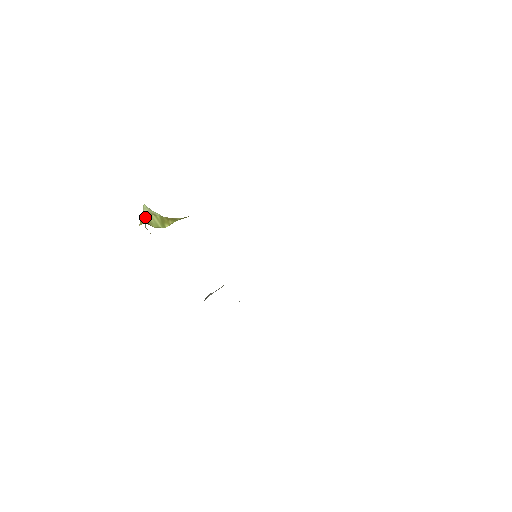
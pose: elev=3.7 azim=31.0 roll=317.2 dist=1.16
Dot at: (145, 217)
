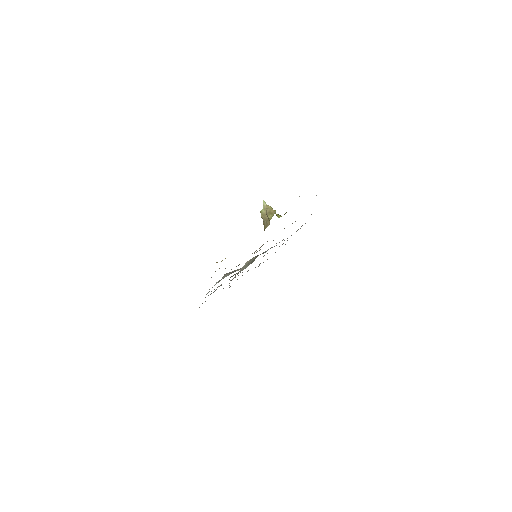
Dot at: (272, 208)
